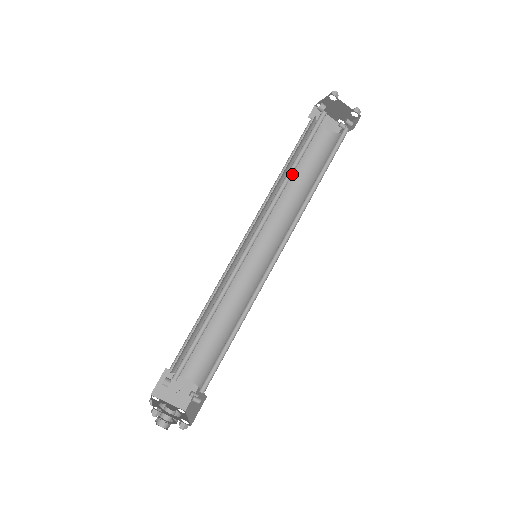
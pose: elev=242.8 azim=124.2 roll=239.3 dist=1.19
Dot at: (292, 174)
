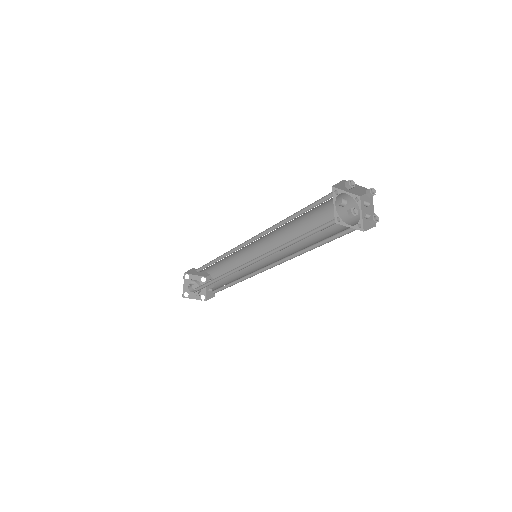
Dot at: (302, 216)
